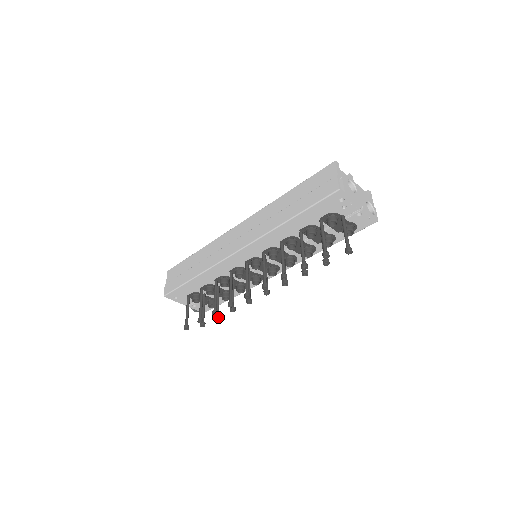
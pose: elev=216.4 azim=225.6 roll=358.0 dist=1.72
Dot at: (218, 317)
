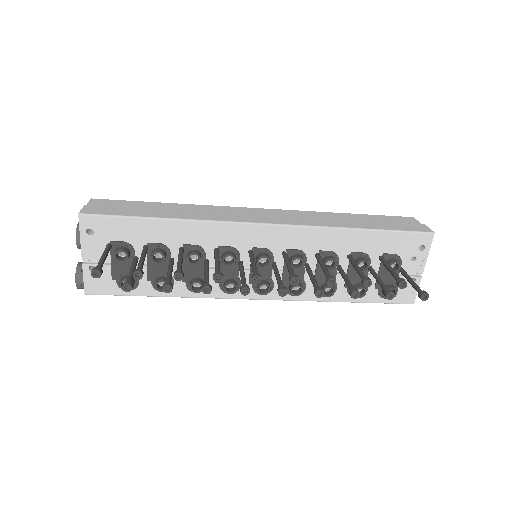
Dot at: (172, 287)
